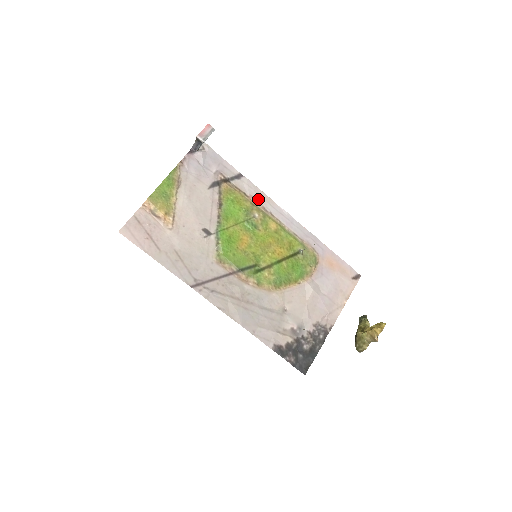
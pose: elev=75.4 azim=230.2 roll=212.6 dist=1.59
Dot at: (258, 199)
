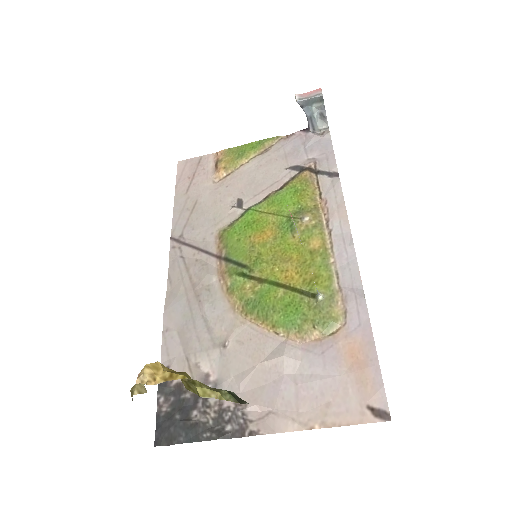
Dot at: (331, 207)
